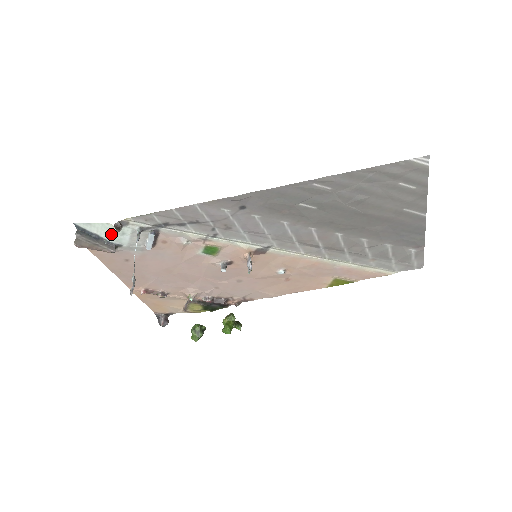
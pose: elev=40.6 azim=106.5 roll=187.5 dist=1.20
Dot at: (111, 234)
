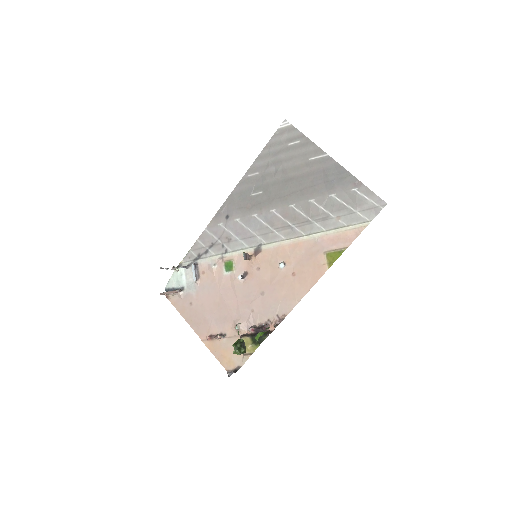
Dot at: (177, 280)
